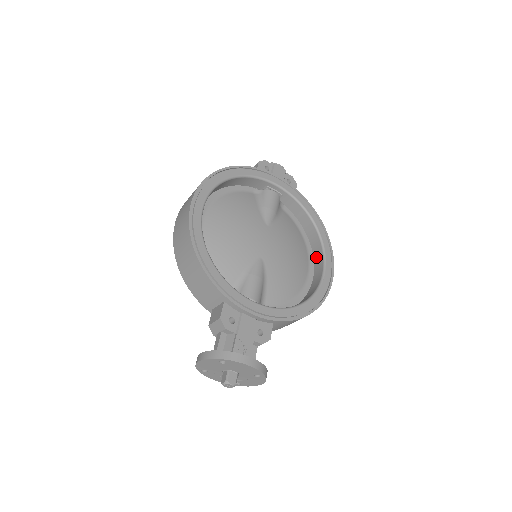
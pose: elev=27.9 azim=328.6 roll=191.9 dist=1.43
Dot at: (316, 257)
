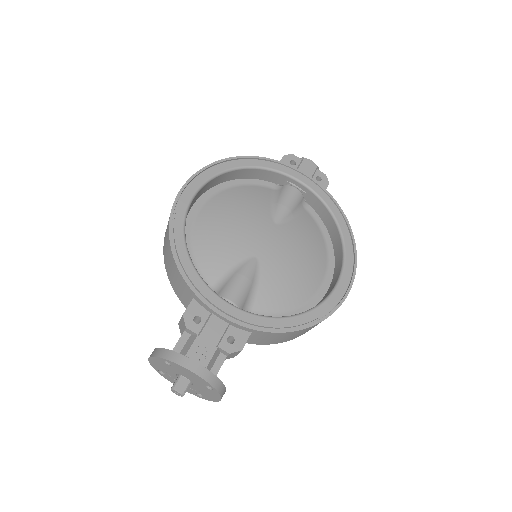
Dot at: (336, 267)
